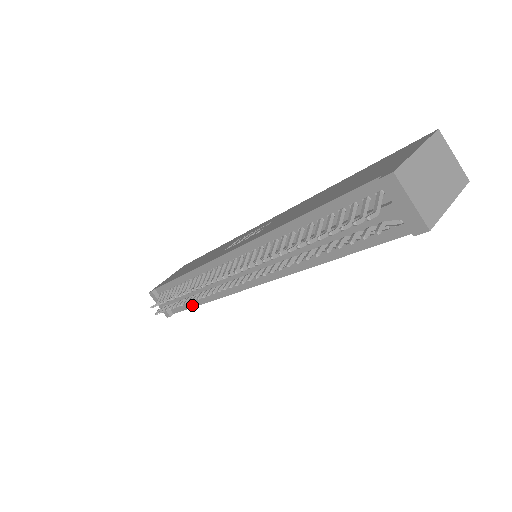
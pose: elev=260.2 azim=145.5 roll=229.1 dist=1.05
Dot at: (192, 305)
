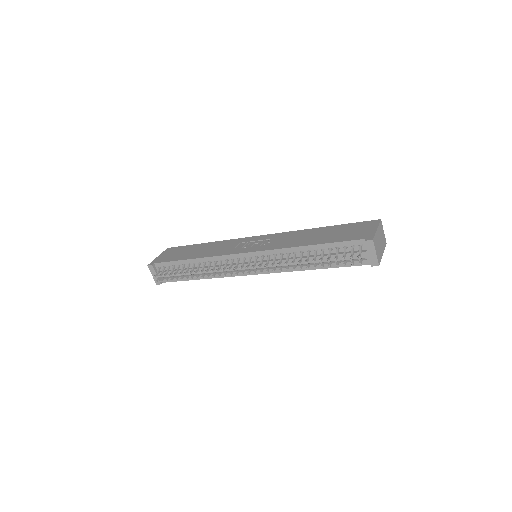
Dot at: (189, 279)
